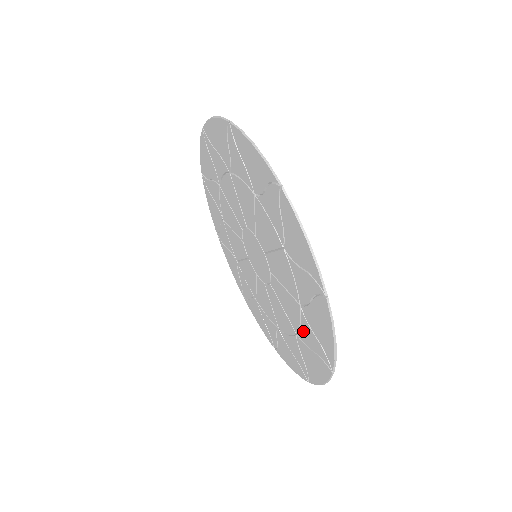
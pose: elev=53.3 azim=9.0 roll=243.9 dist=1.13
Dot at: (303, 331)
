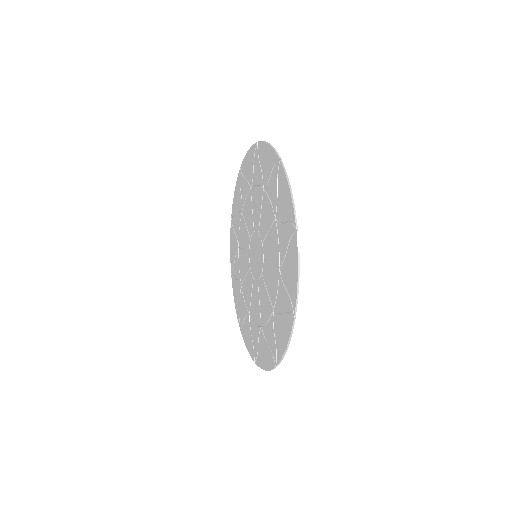
Dot at: (278, 297)
